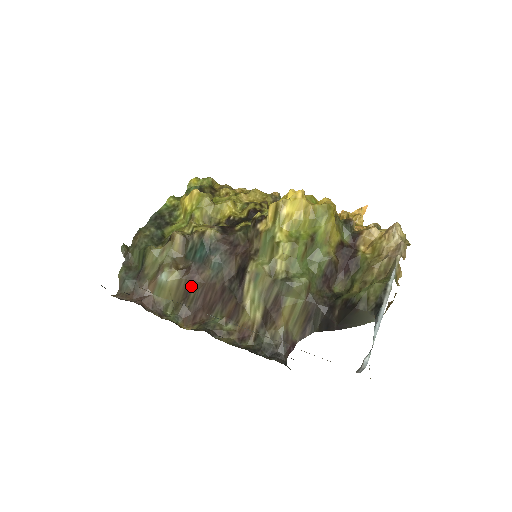
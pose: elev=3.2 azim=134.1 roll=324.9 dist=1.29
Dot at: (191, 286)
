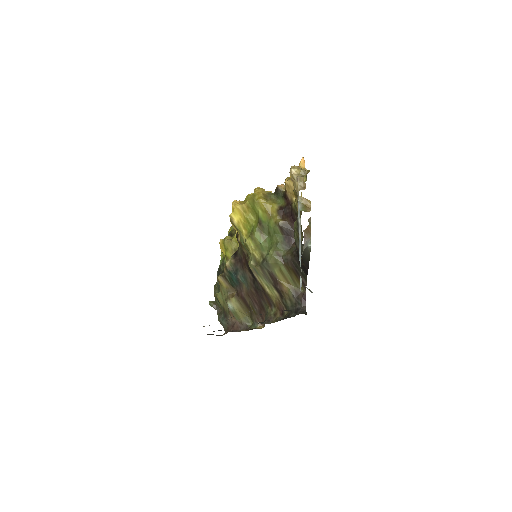
Dot at: (245, 301)
